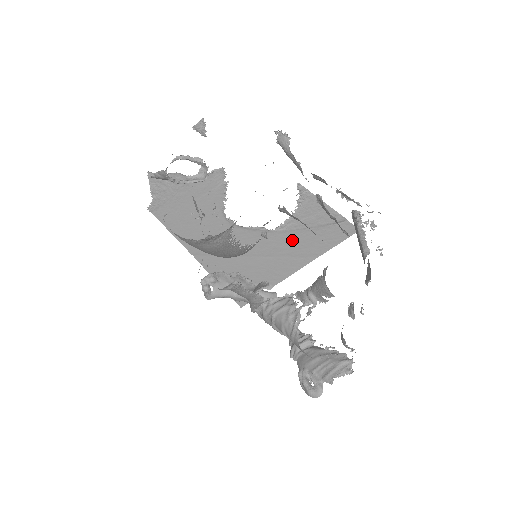
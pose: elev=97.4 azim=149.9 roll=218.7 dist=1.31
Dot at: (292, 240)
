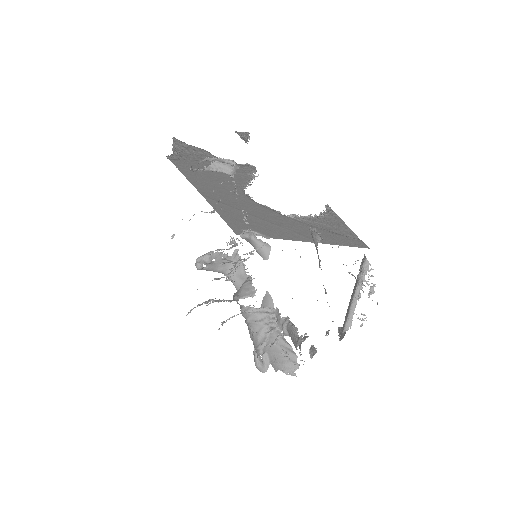
Dot at: (303, 227)
